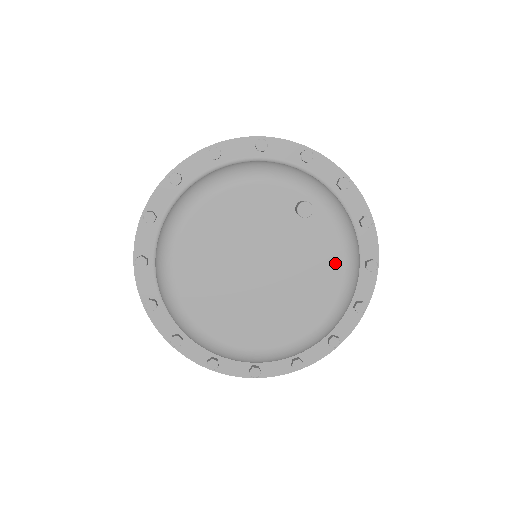
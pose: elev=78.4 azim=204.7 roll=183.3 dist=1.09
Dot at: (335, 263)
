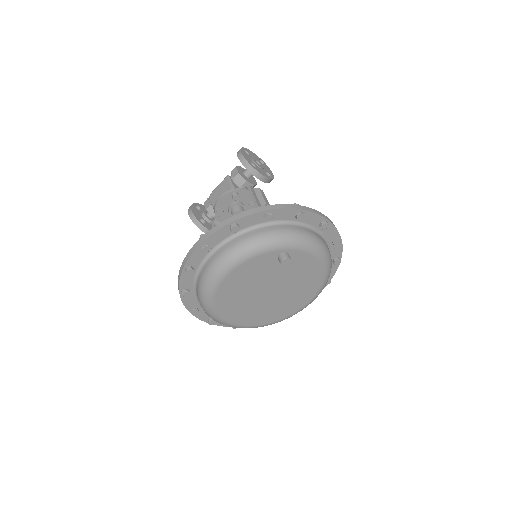
Dot at: (315, 266)
